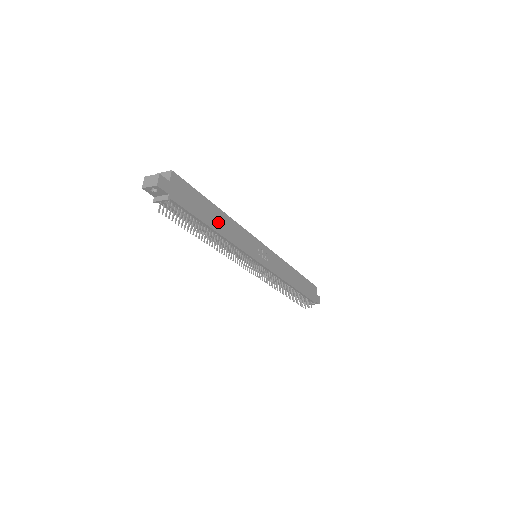
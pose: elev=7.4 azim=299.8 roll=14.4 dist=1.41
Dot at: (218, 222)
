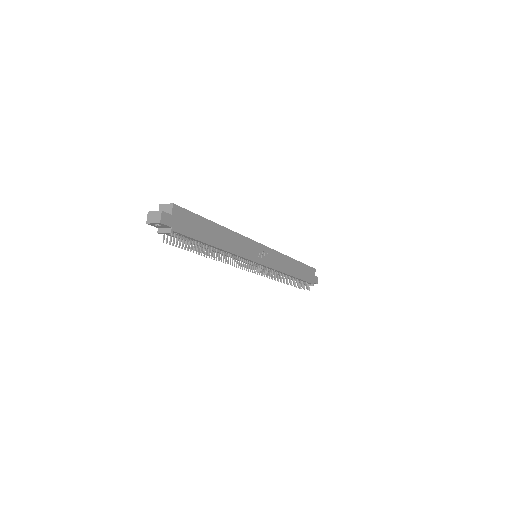
Dot at: (219, 238)
